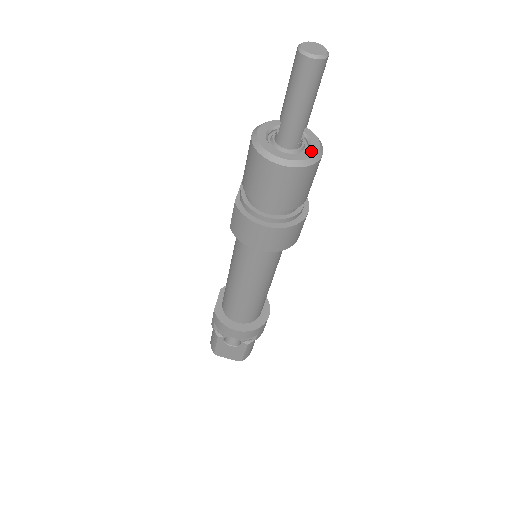
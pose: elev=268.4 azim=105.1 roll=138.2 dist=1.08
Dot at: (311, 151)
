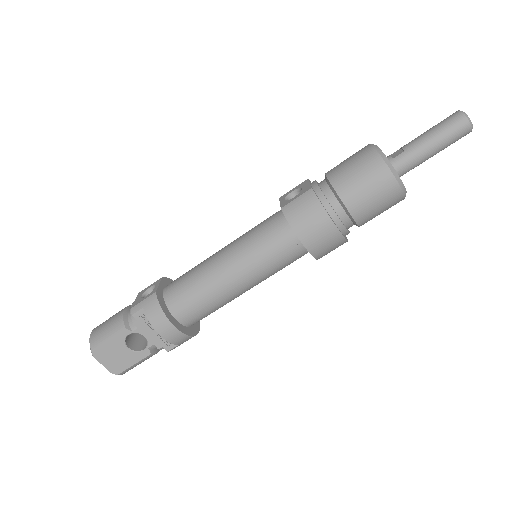
Dot at: occluded
